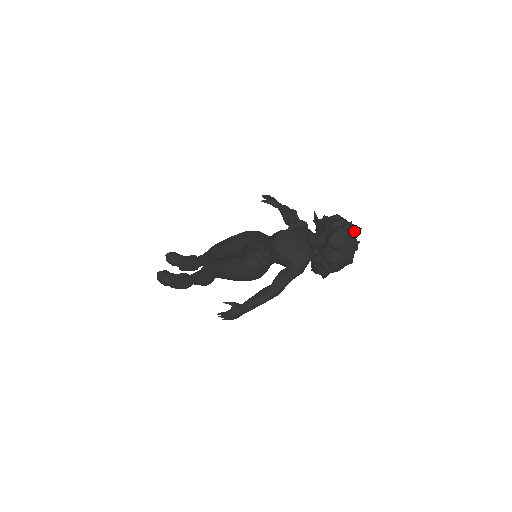
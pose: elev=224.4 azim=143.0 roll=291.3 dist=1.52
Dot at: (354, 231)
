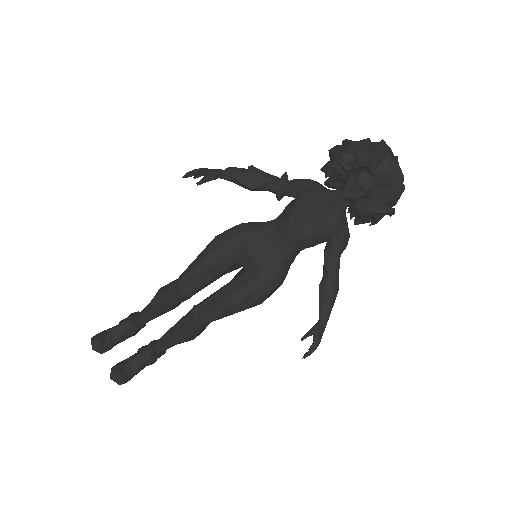
Dot at: occluded
